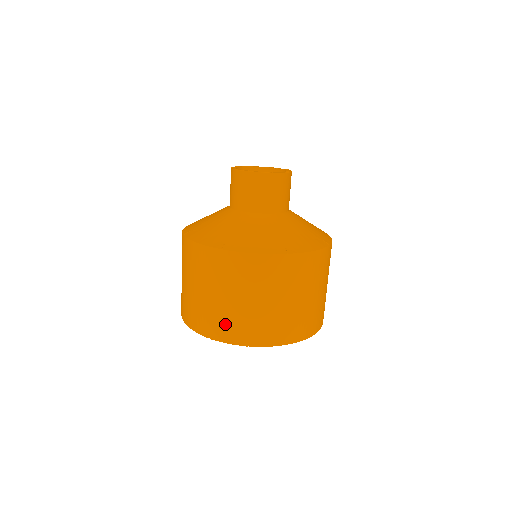
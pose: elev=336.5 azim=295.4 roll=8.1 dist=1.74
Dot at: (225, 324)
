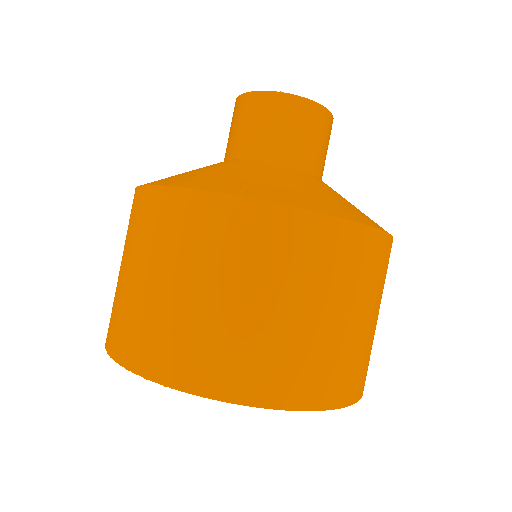
Dot at: (126, 326)
